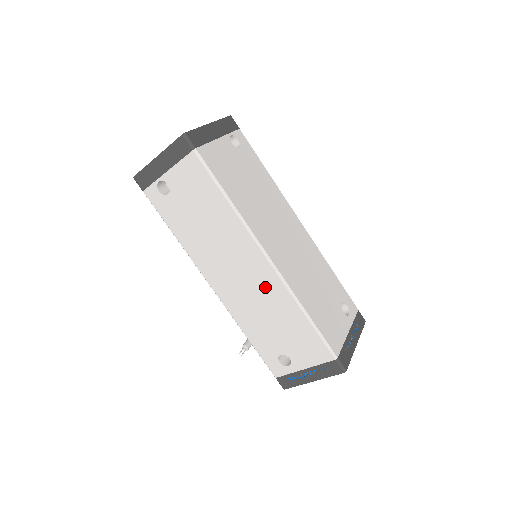
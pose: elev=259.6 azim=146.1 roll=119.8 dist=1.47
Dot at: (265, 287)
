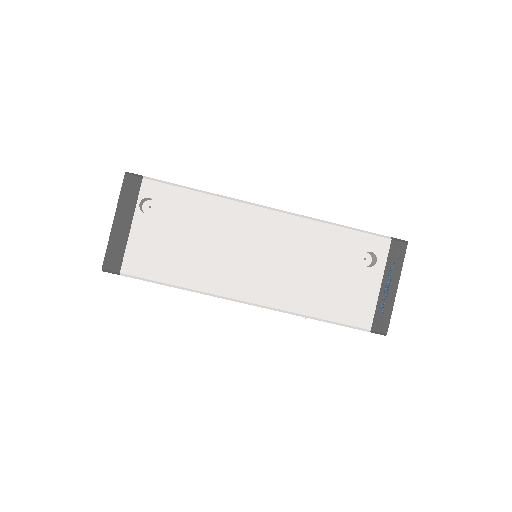
Dot at: occluded
